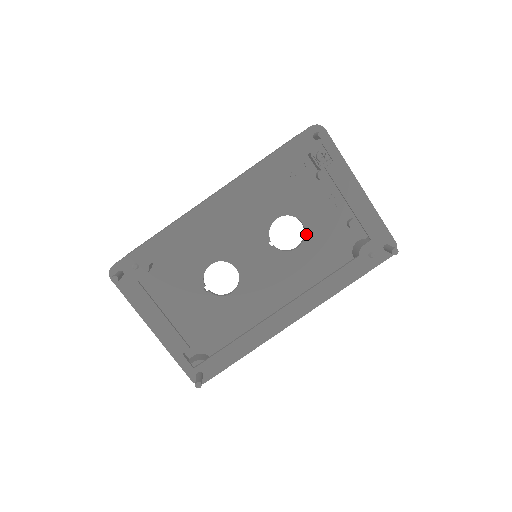
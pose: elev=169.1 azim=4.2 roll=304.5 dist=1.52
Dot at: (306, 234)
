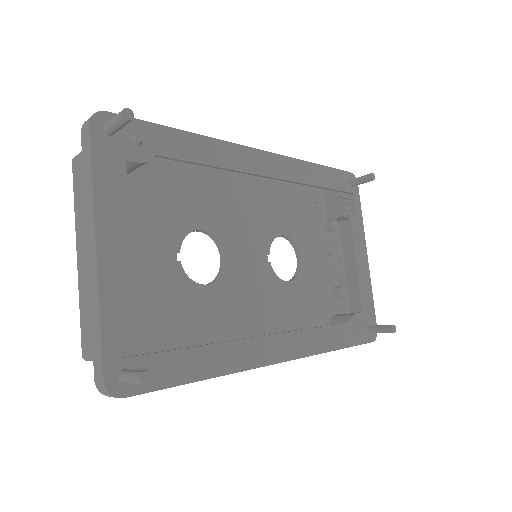
Dot at: (300, 273)
